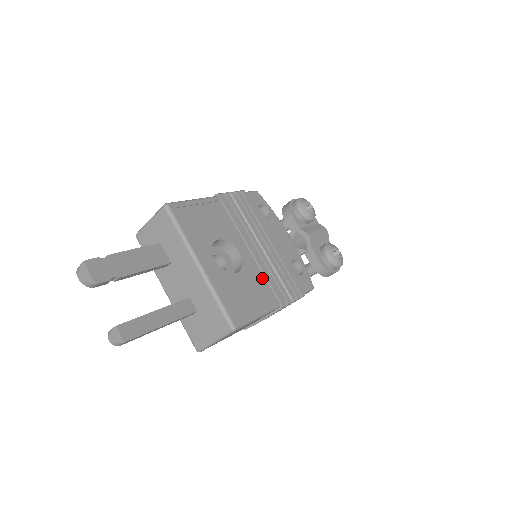
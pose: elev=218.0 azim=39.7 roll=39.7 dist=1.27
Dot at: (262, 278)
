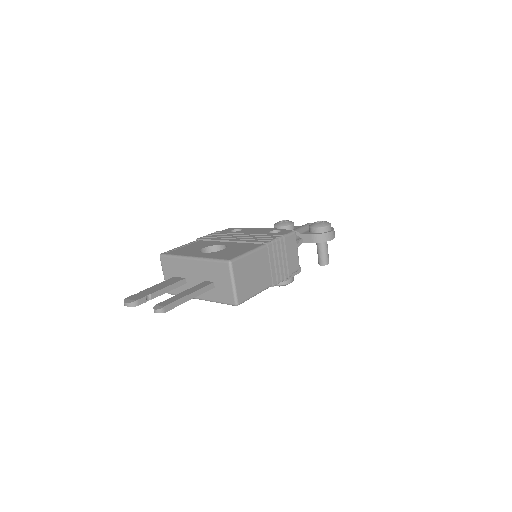
Dot at: (245, 244)
